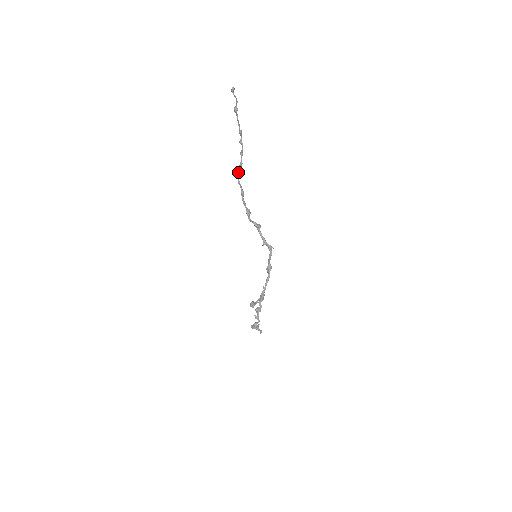
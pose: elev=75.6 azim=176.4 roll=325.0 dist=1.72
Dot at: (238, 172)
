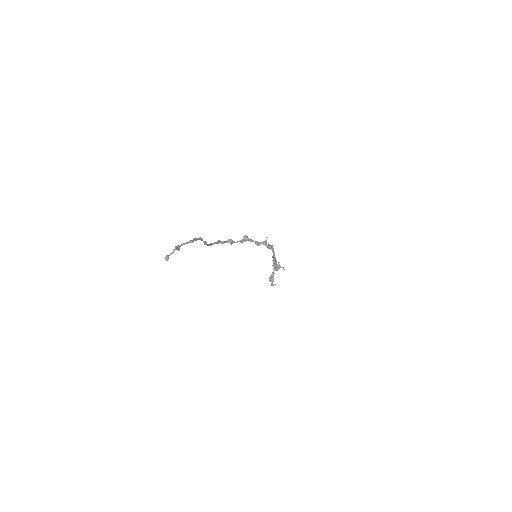
Dot at: occluded
